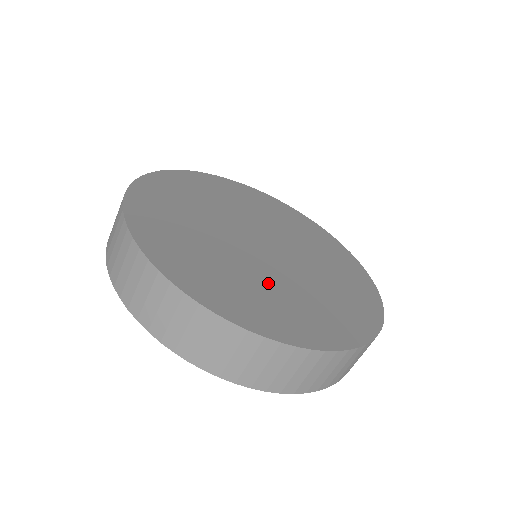
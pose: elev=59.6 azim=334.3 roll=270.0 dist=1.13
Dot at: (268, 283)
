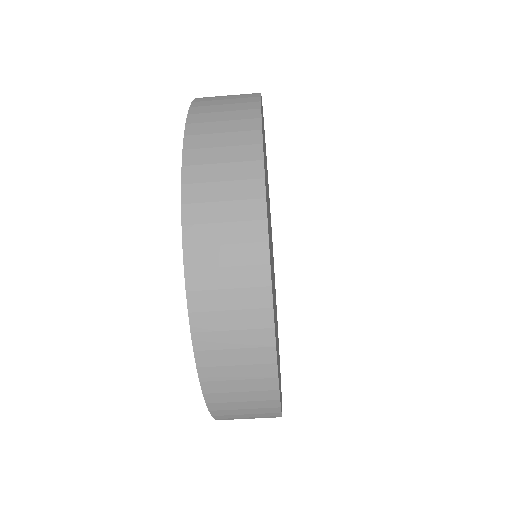
Dot at: occluded
